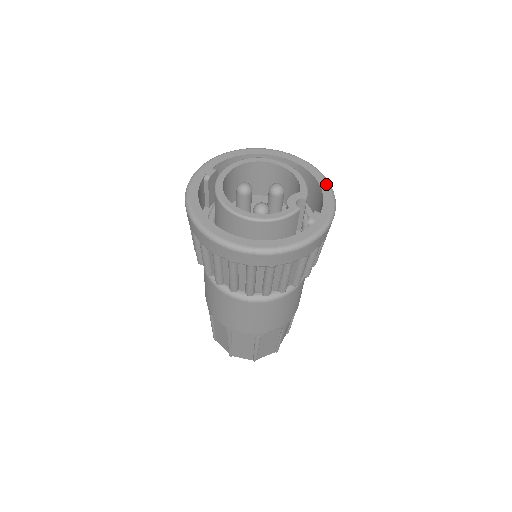
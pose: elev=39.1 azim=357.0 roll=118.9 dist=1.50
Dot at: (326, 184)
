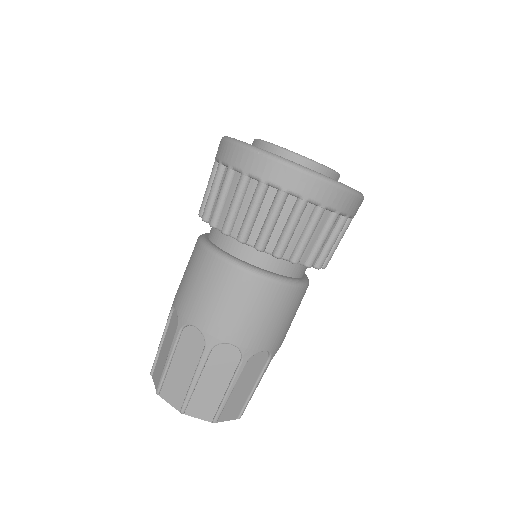
Dot at: occluded
